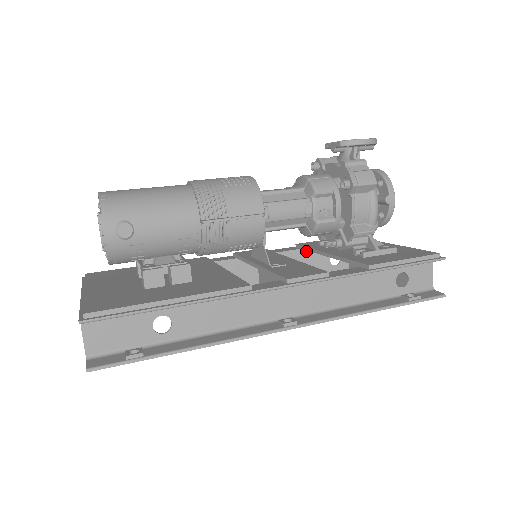
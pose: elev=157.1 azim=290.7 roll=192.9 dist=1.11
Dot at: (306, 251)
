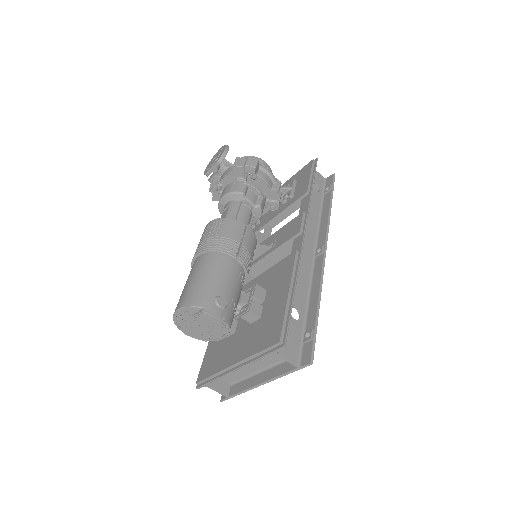
Dot at: occluded
